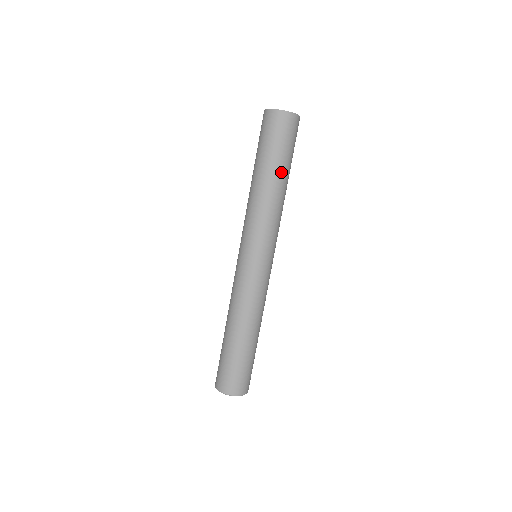
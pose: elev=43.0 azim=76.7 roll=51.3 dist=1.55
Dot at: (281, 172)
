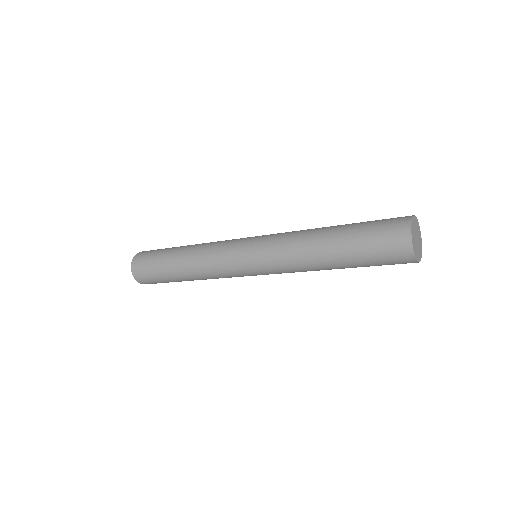
Dot at: (345, 266)
